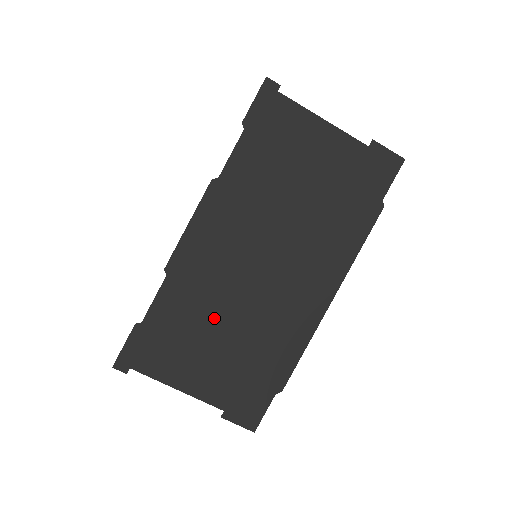
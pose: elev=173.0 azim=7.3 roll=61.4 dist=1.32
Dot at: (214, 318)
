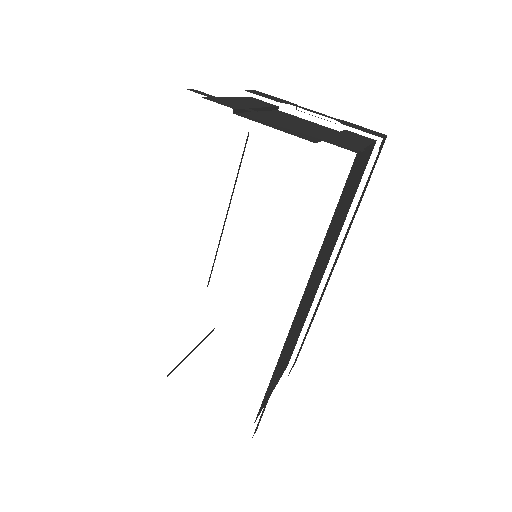
Dot at: (290, 343)
